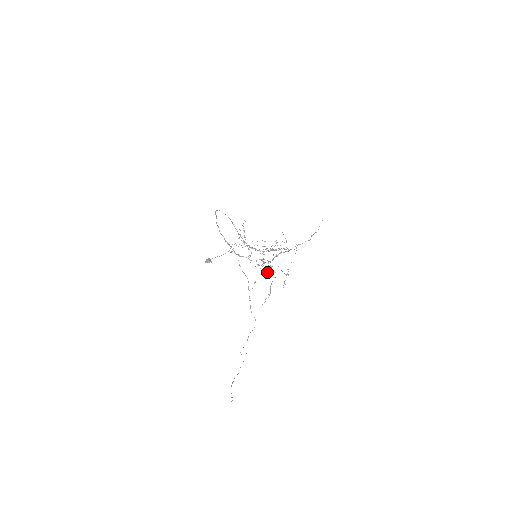
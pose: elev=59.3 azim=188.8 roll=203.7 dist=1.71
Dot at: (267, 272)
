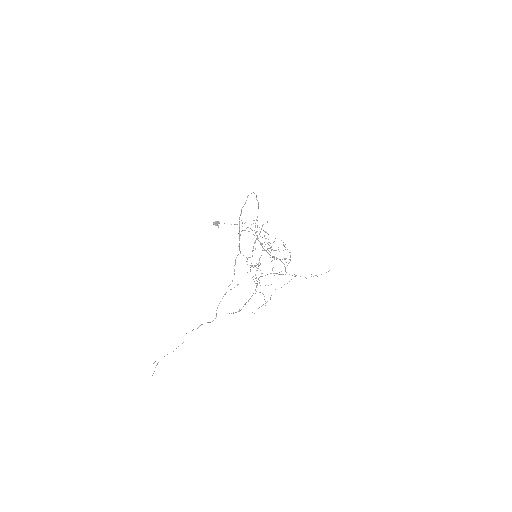
Dot at: occluded
